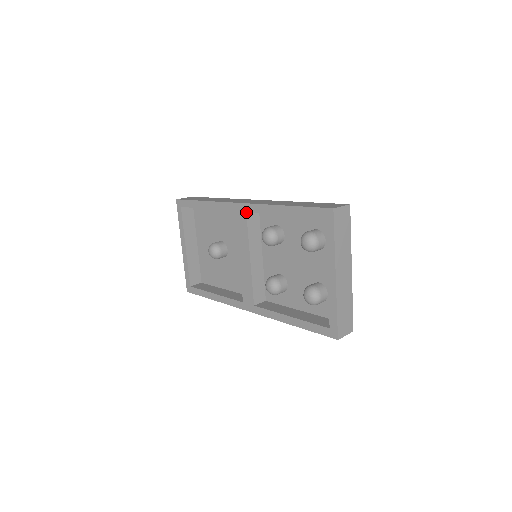
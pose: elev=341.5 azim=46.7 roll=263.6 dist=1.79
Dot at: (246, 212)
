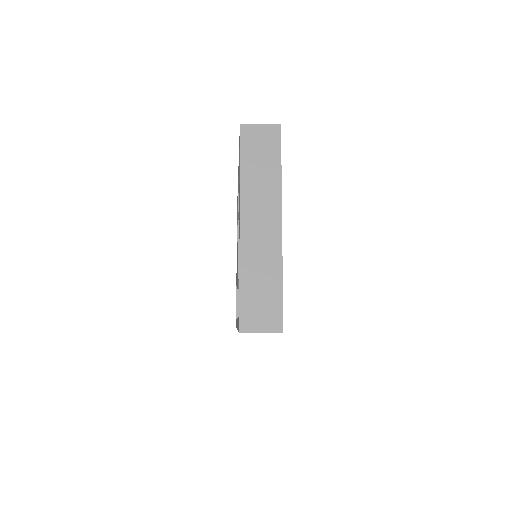
Dot at: (238, 194)
